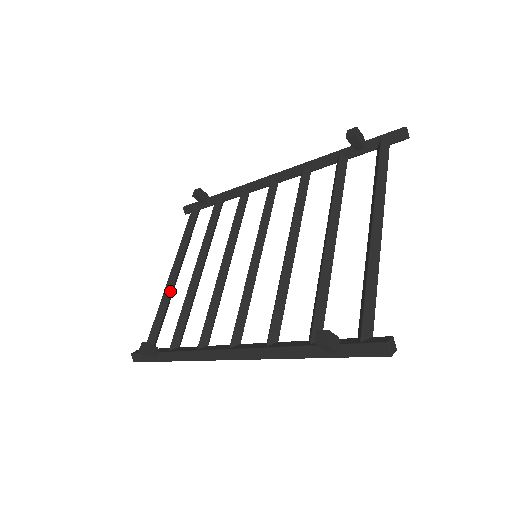
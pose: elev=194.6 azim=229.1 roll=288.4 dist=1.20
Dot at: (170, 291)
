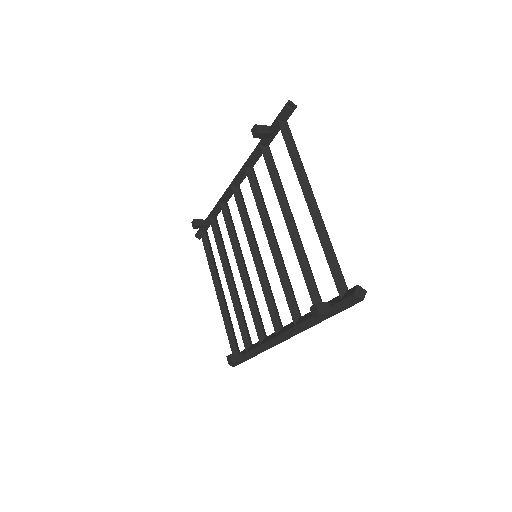
Dot at: (224, 306)
